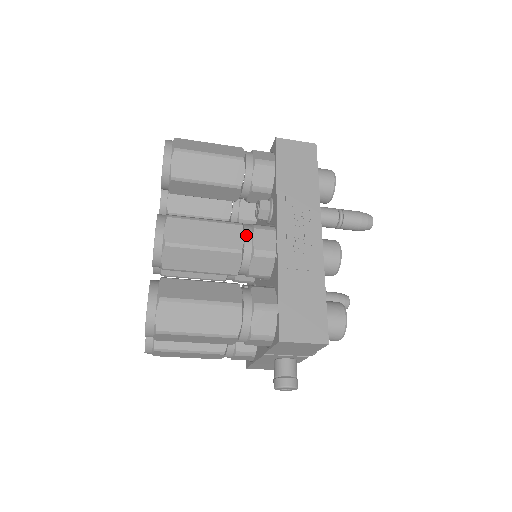
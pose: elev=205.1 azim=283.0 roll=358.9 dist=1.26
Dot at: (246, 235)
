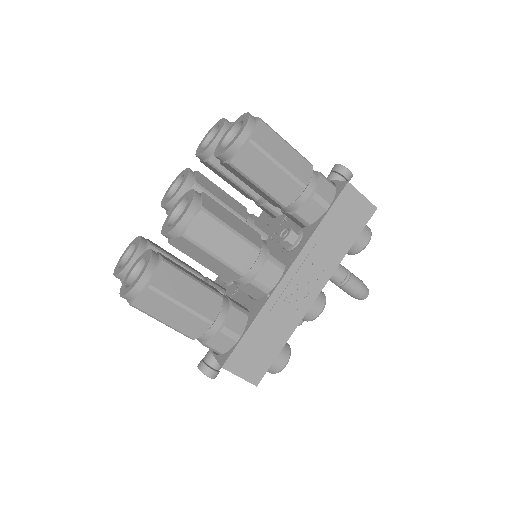
Dot at: (257, 262)
